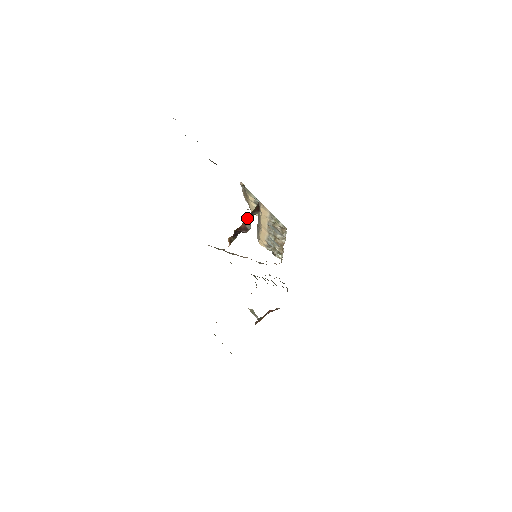
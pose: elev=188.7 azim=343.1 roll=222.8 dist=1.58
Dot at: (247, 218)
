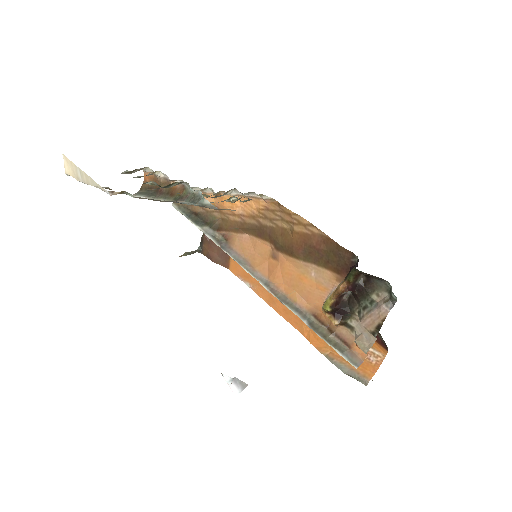
Dot at: occluded
